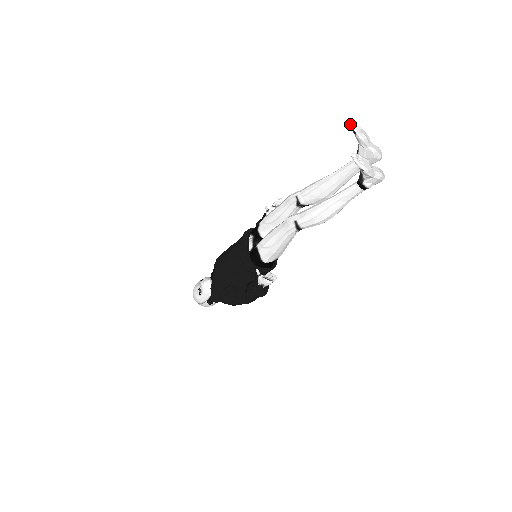
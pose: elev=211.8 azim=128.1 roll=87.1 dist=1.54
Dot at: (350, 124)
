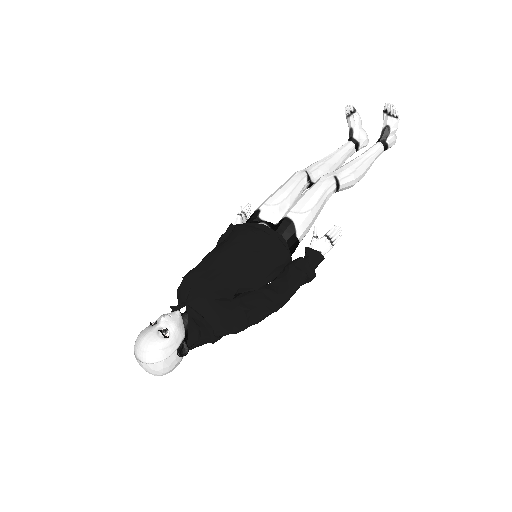
Dot at: occluded
